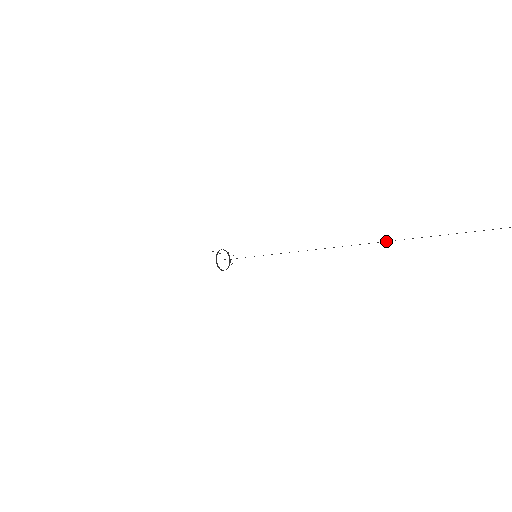
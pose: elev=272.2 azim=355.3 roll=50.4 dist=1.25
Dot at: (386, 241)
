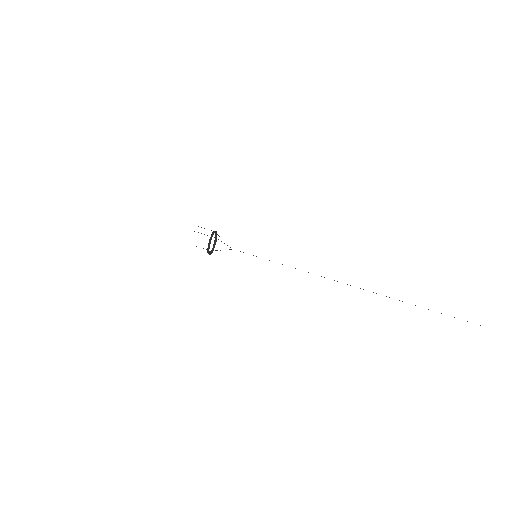
Dot at: occluded
